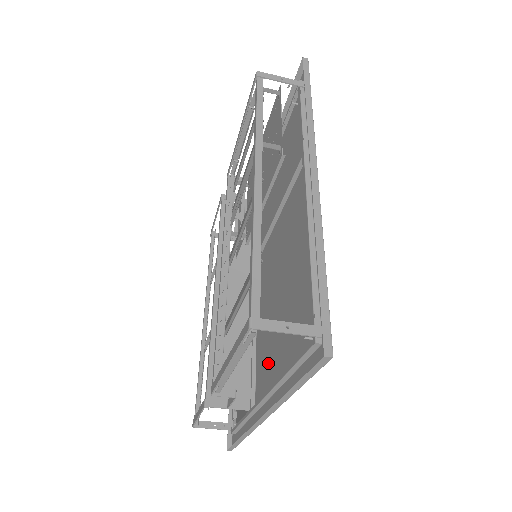
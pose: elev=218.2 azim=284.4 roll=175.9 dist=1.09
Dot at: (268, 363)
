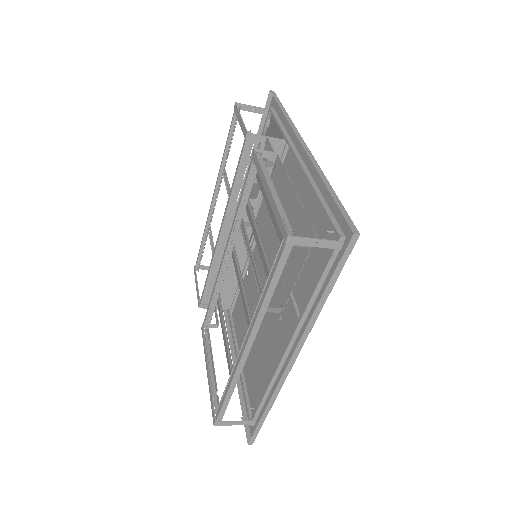
Dot at: (242, 324)
